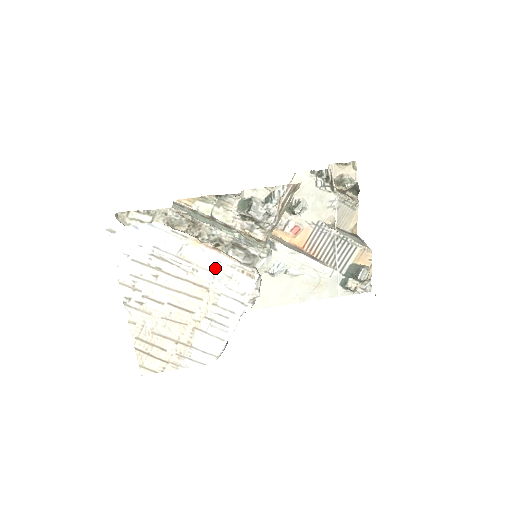
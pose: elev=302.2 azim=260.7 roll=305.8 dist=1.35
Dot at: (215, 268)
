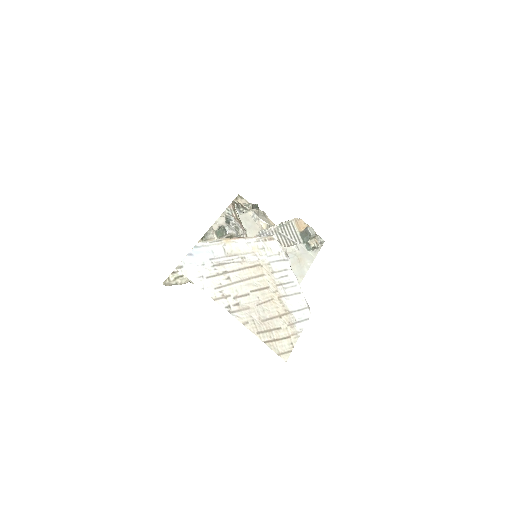
Dot at: (251, 249)
